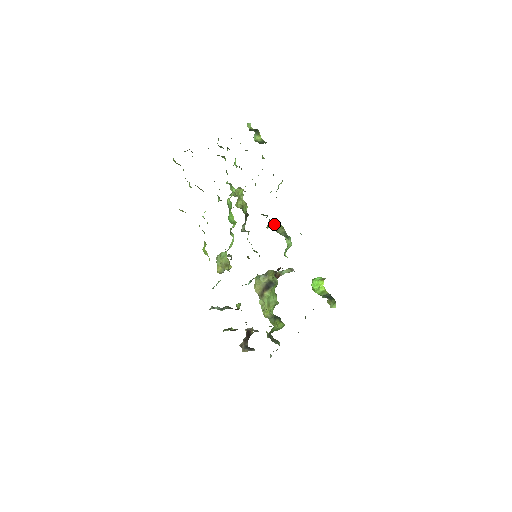
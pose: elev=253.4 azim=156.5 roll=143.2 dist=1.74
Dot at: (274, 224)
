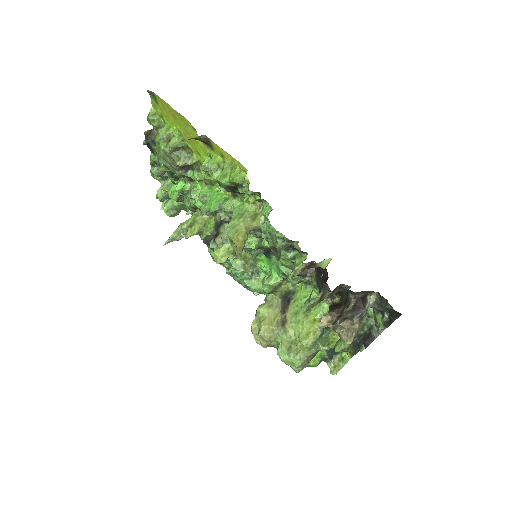
Dot at: occluded
